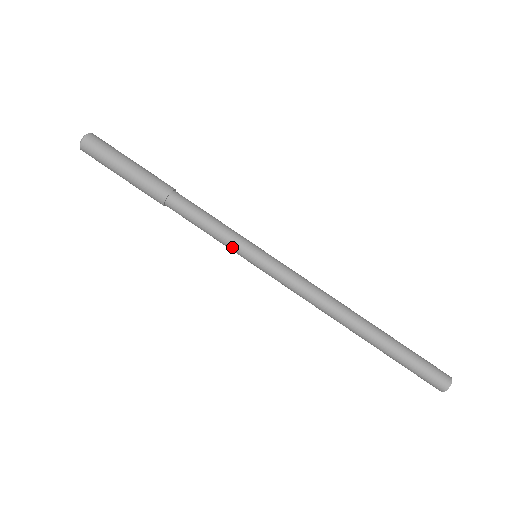
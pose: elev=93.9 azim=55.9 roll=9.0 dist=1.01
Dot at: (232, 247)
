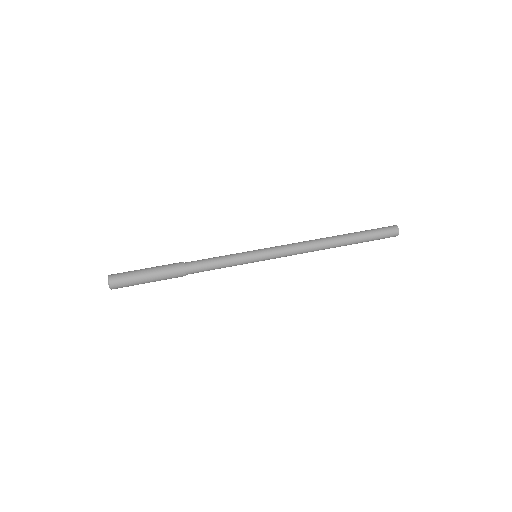
Dot at: (240, 254)
